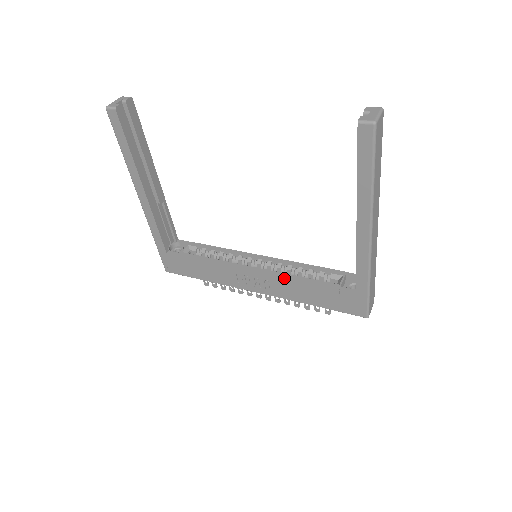
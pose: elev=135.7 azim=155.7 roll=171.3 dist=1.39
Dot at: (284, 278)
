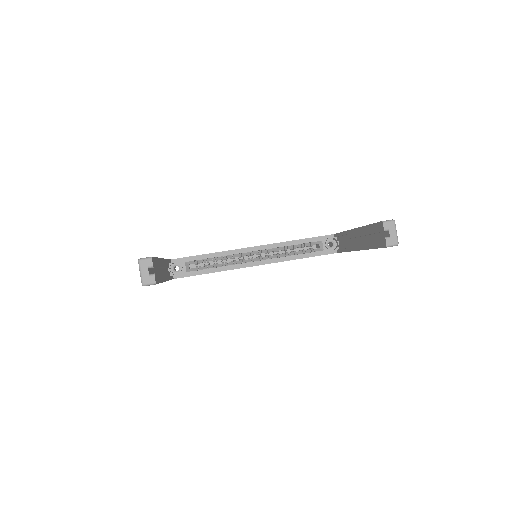
Dot at: (283, 261)
